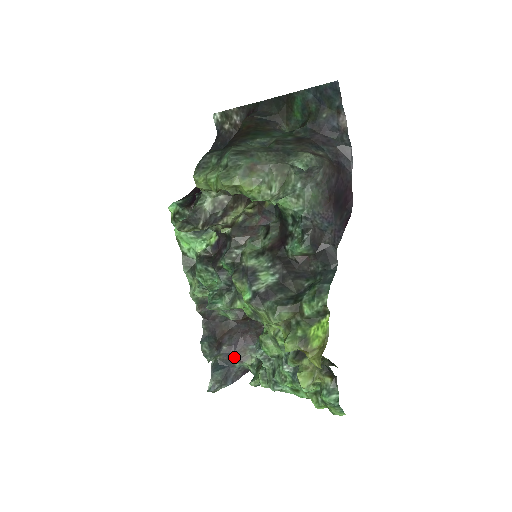
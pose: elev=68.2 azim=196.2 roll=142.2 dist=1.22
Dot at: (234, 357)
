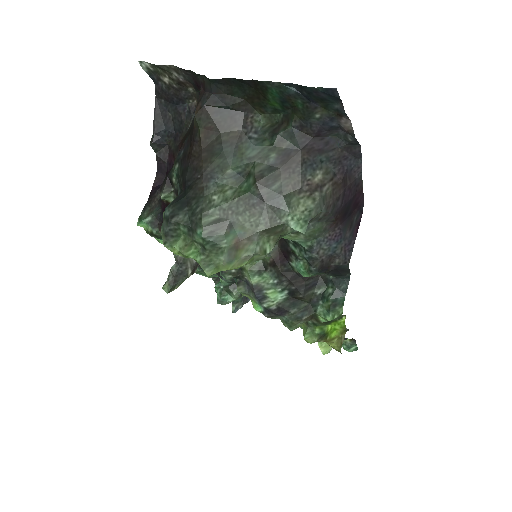
Dot at: occluded
